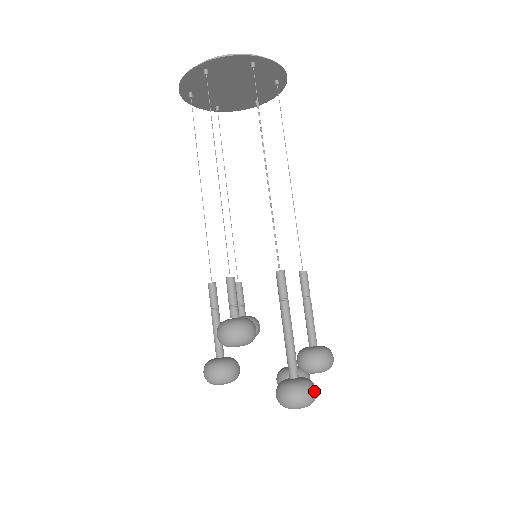
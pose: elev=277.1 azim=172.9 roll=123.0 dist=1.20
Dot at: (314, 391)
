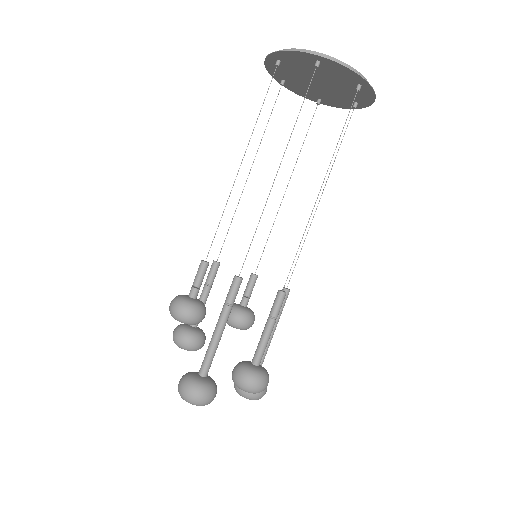
Dot at: (202, 396)
